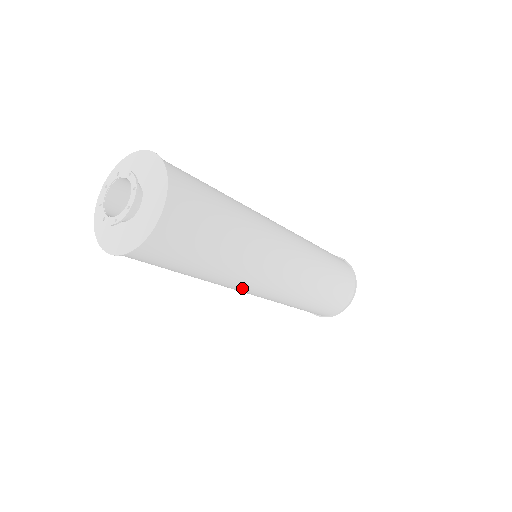
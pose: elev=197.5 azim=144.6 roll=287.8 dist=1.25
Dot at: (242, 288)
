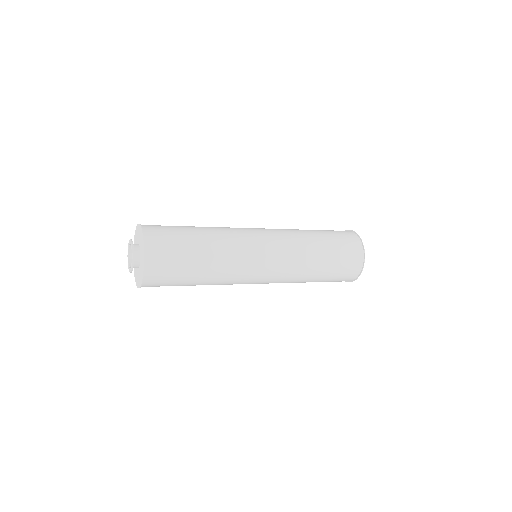
Dot at: (242, 283)
